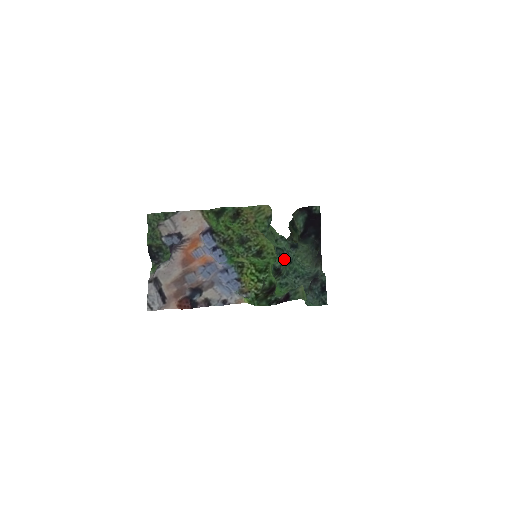
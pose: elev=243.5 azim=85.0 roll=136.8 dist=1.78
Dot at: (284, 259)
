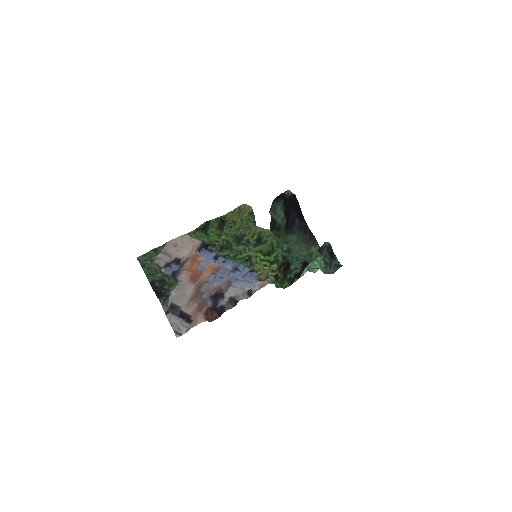
Dot at: occluded
